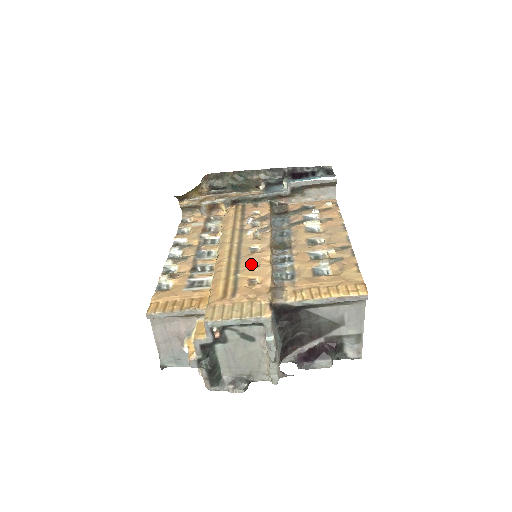
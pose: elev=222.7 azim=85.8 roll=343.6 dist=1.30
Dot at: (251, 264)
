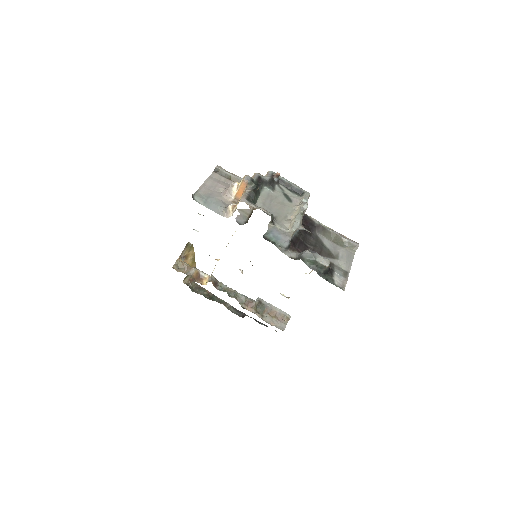
Dot at: occluded
